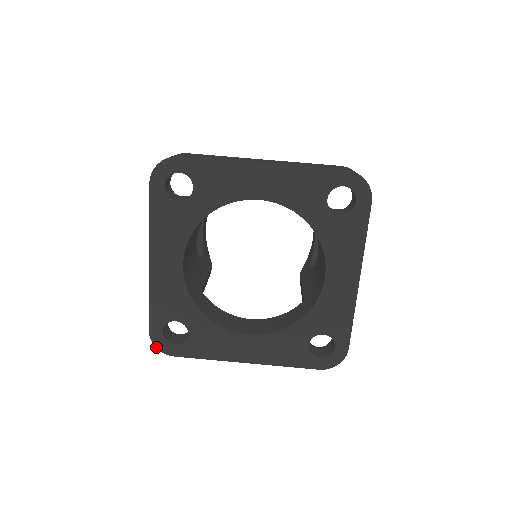
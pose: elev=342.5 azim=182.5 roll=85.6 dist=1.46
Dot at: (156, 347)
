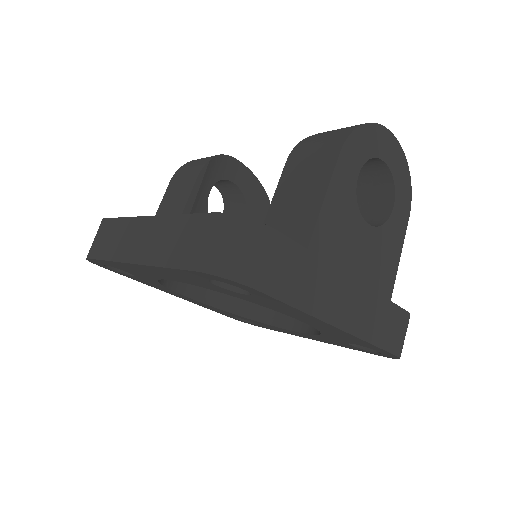
Dot at: (244, 322)
